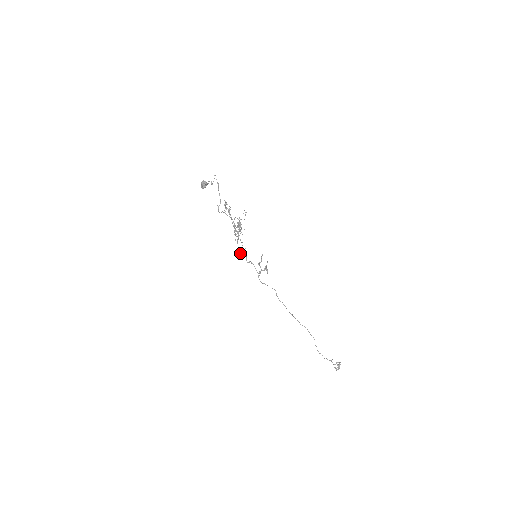
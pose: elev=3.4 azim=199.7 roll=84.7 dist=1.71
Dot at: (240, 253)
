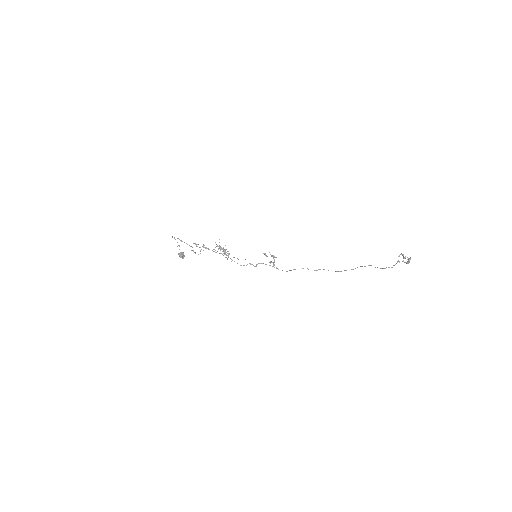
Dot at: occluded
